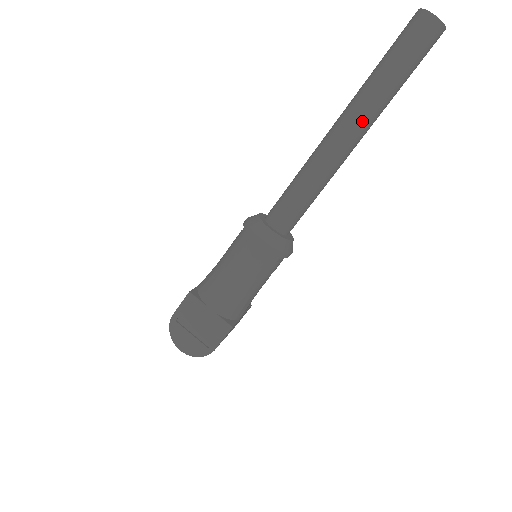
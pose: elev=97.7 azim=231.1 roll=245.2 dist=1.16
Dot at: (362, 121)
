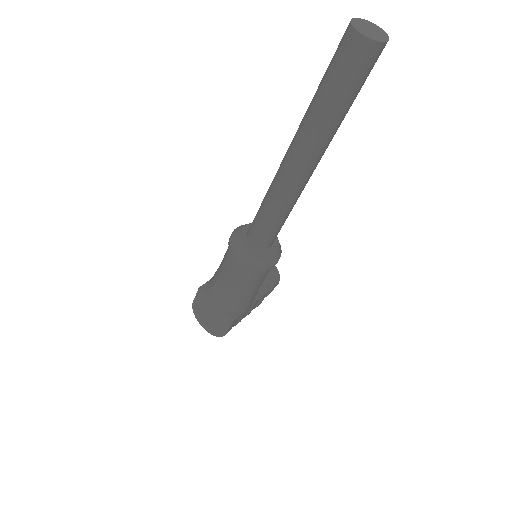
Dot at: (307, 153)
